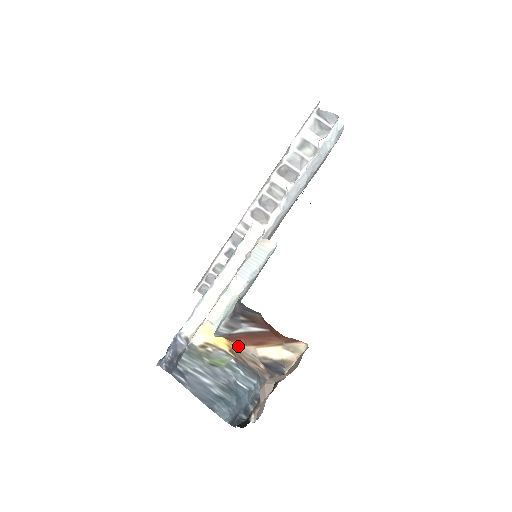
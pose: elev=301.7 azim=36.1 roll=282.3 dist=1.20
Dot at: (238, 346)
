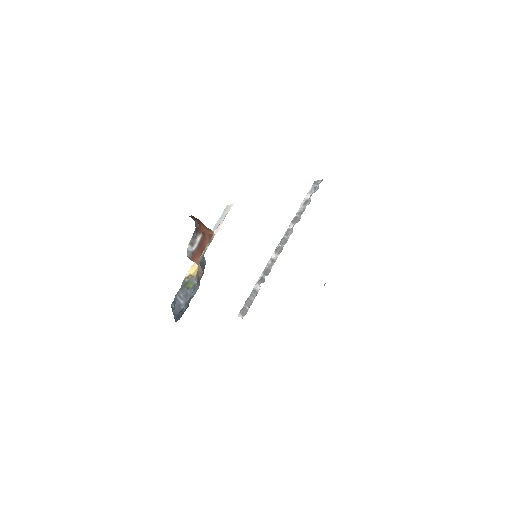
Dot at: (199, 266)
